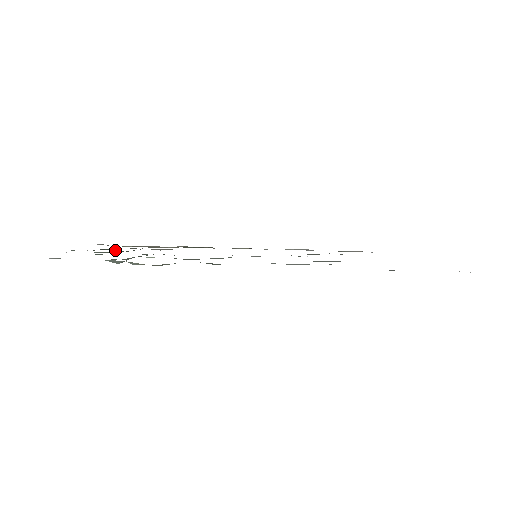
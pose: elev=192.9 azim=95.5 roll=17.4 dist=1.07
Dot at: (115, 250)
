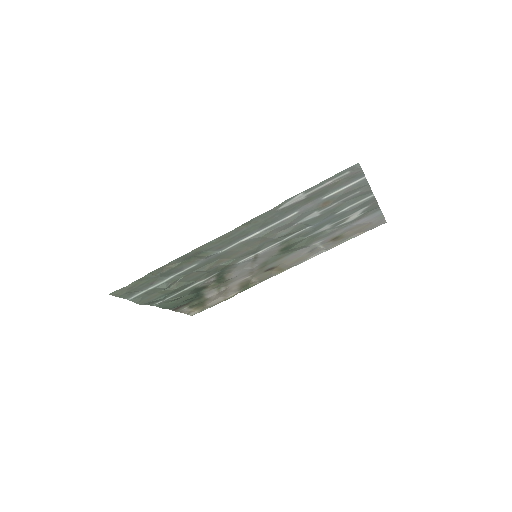
Dot at: (182, 298)
